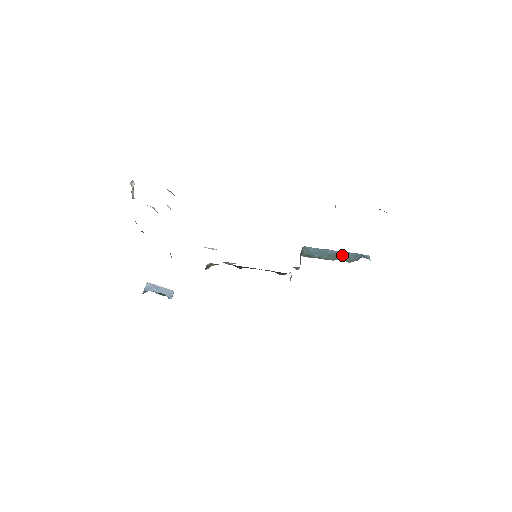
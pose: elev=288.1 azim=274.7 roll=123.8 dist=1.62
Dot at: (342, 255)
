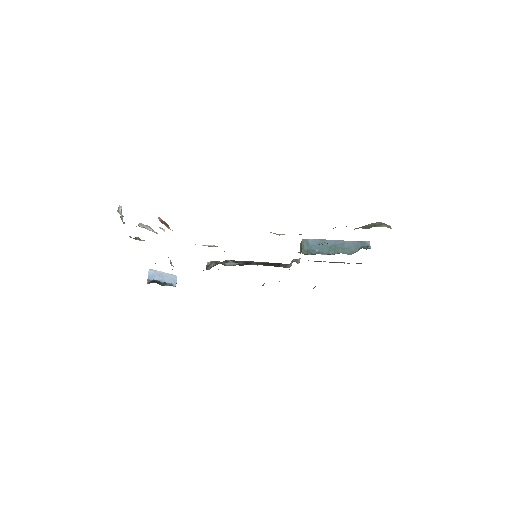
Dot at: (342, 245)
